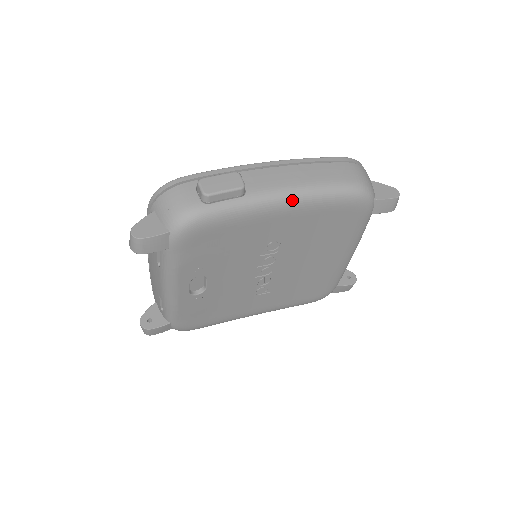
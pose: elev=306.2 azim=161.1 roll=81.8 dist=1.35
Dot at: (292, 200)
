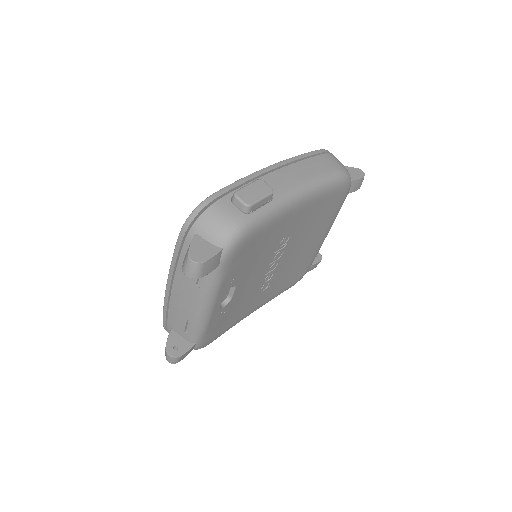
Dot at: (306, 195)
